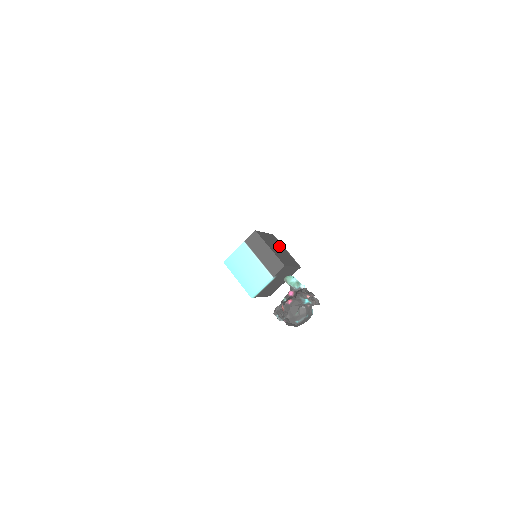
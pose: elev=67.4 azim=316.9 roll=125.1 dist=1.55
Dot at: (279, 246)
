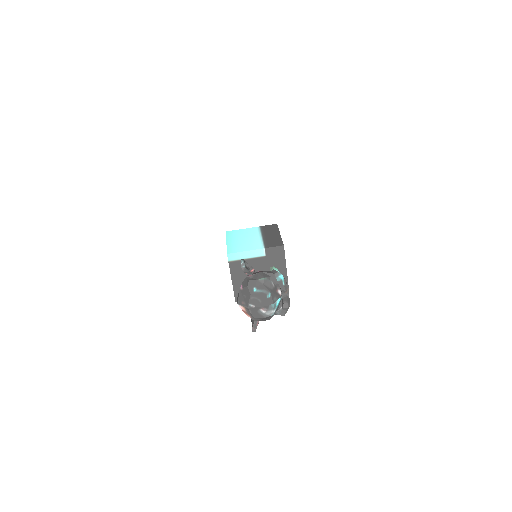
Dot at: occluded
